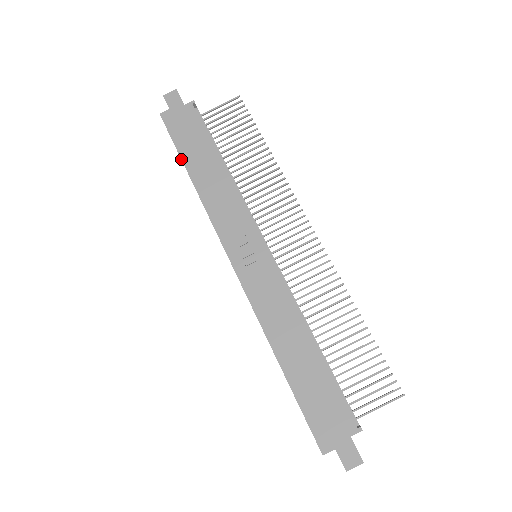
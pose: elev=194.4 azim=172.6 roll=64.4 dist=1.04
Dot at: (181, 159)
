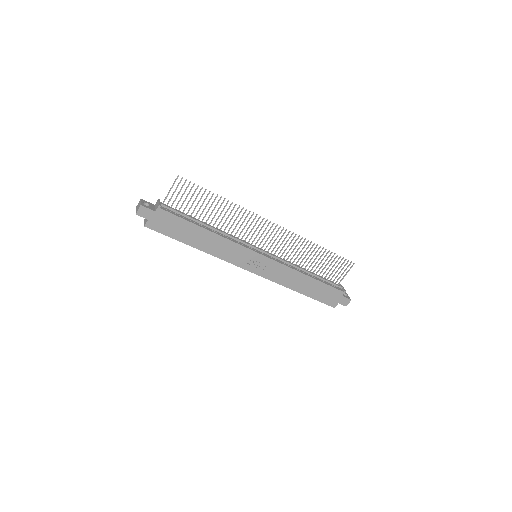
Dot at: occluded
